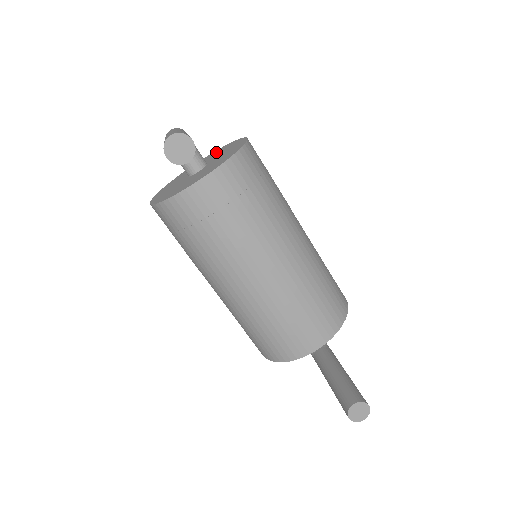
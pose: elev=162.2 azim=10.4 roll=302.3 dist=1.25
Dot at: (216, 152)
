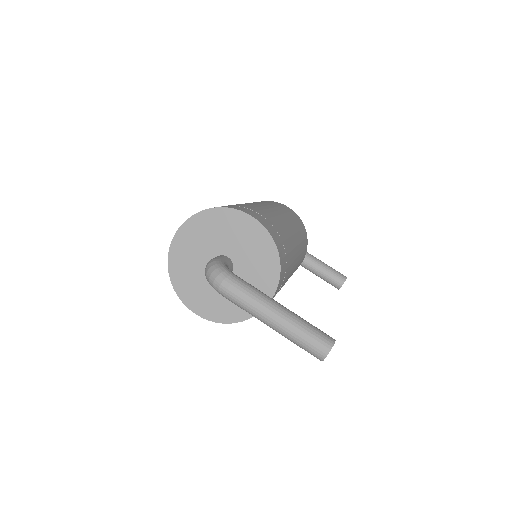
Dot at: (205, 225)
